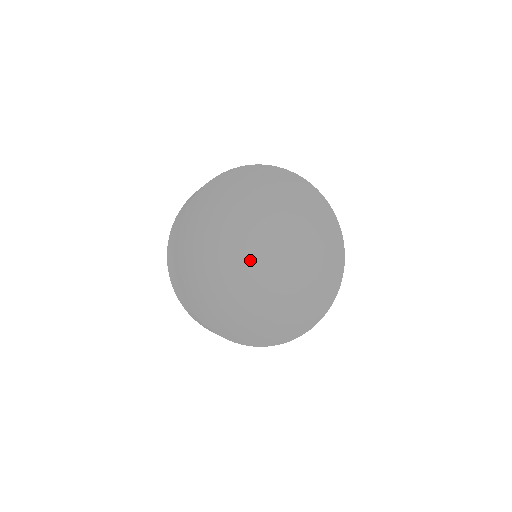
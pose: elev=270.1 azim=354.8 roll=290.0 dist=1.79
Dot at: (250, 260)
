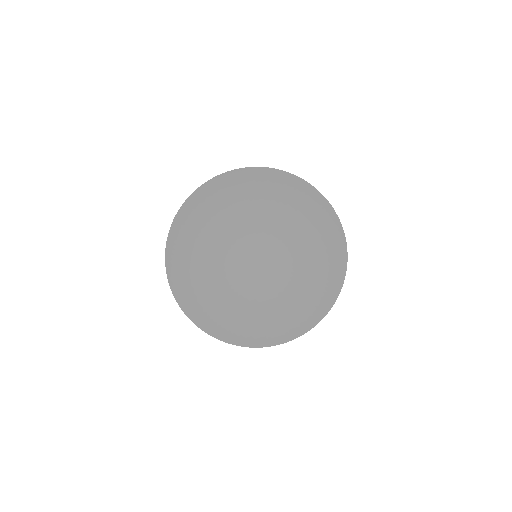
Dot at: (252, 260)
